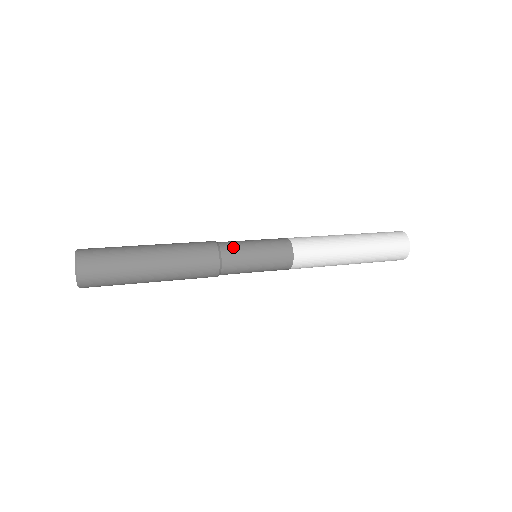
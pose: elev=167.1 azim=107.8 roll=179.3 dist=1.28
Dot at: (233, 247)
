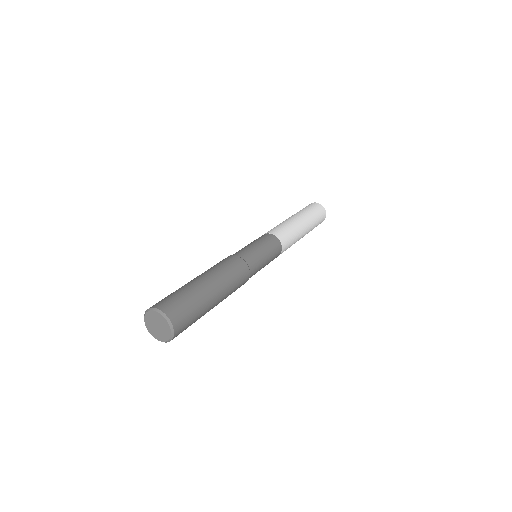
Dot at: (254, 259)
